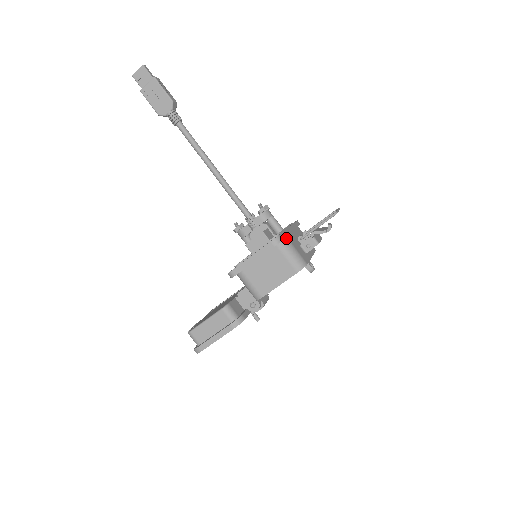
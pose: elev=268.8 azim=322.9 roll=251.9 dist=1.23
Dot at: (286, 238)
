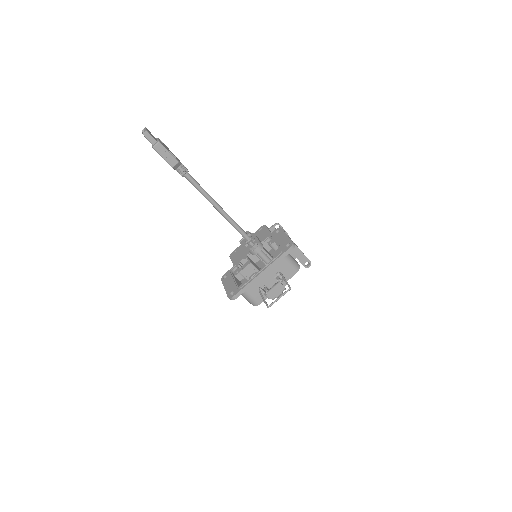
Dot at: (244, 292)
